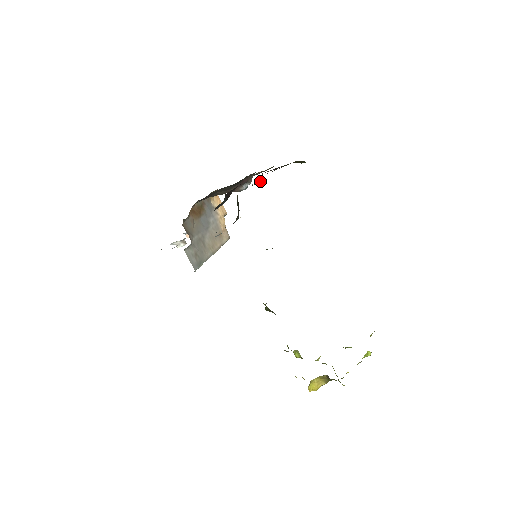
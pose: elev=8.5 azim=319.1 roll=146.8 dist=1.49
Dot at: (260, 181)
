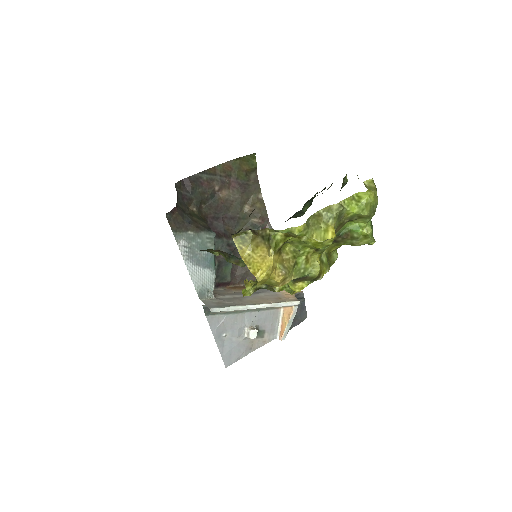
Dot at: (189, 183)
